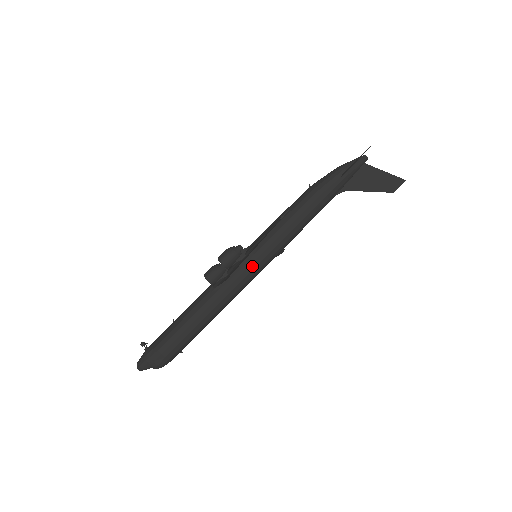
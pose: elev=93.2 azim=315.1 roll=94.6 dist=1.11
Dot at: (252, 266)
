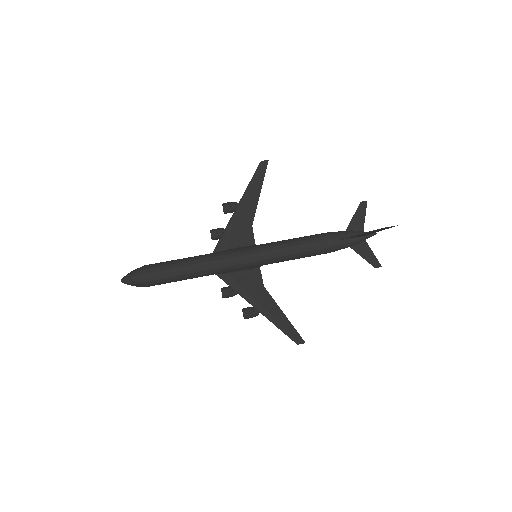
Dot at: (246, 248)
